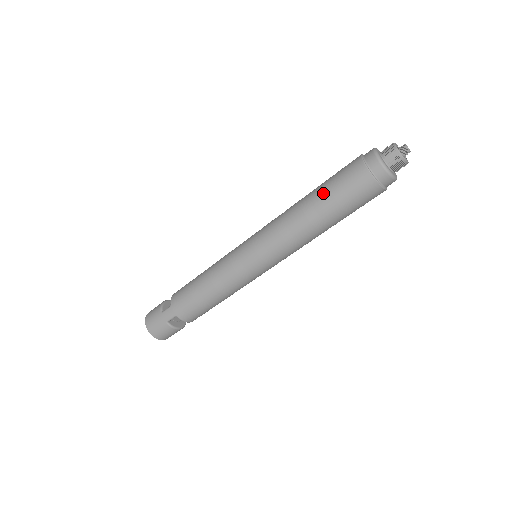
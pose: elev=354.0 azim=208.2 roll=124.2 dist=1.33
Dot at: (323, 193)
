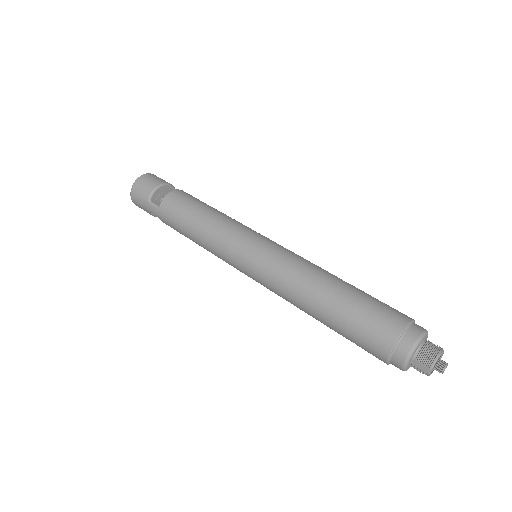
Dot at: (339, 317)
